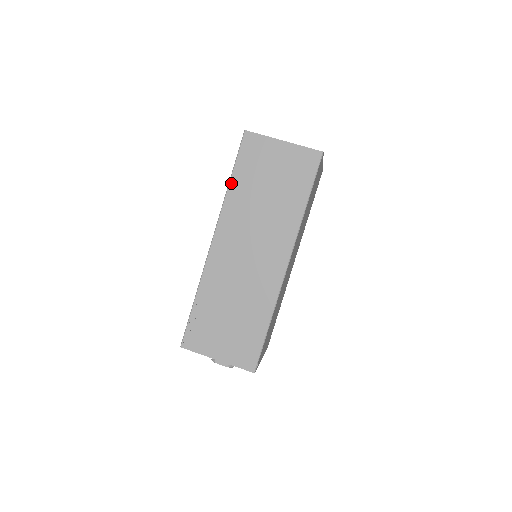
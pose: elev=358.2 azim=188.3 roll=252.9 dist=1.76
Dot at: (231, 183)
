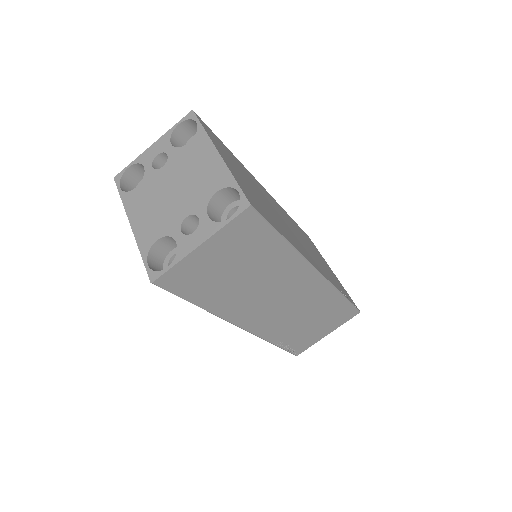
Dot at: (202, 306)
